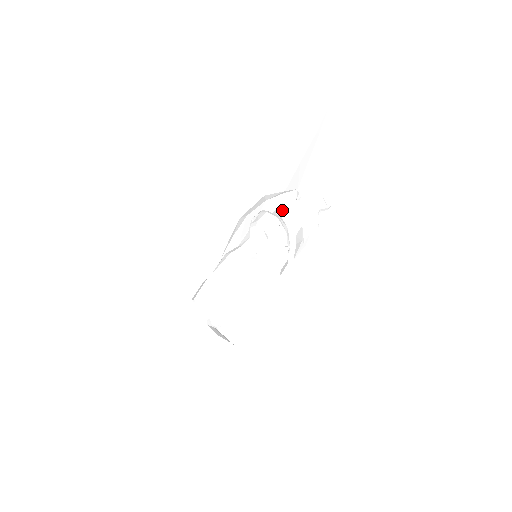
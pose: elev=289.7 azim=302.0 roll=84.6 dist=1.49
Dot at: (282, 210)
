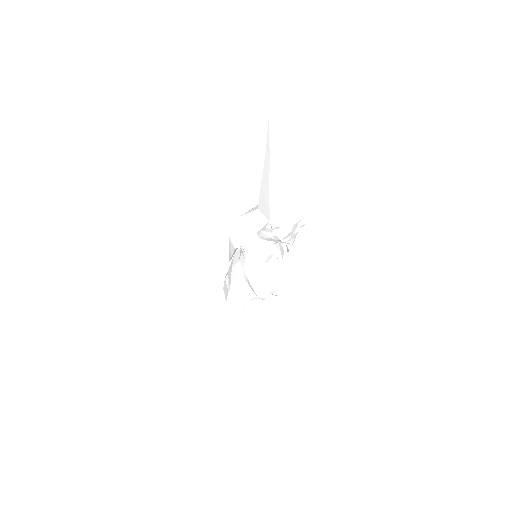
Dot at: (263, 237)
